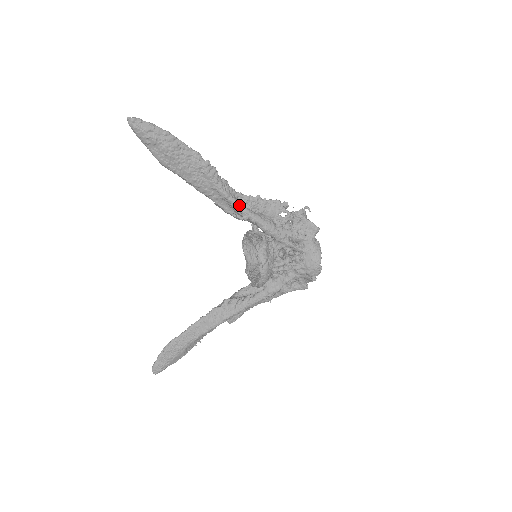
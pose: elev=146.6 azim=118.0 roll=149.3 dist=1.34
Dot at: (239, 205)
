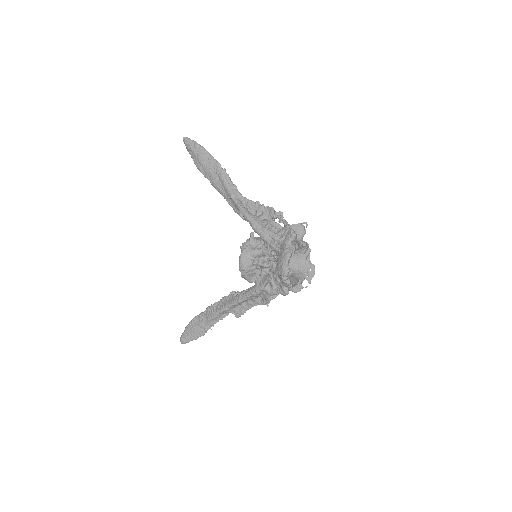
Dot at: (238, 204)
